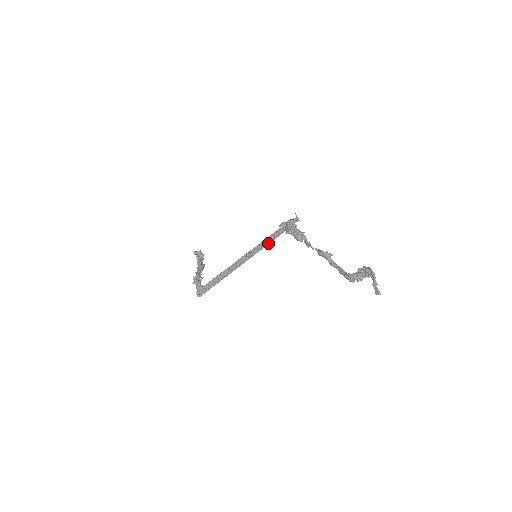
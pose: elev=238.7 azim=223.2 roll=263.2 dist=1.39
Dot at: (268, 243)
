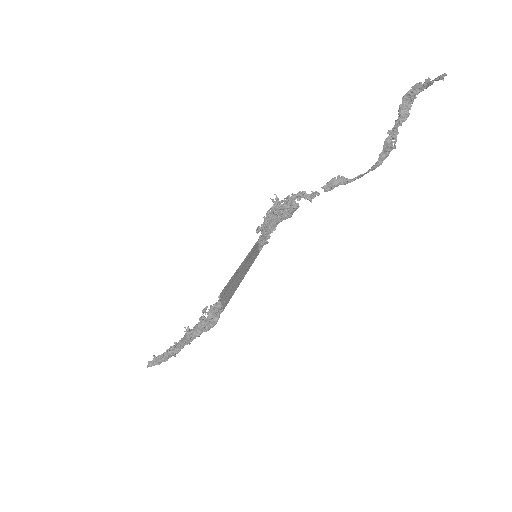
Dot at: (254, 258)
